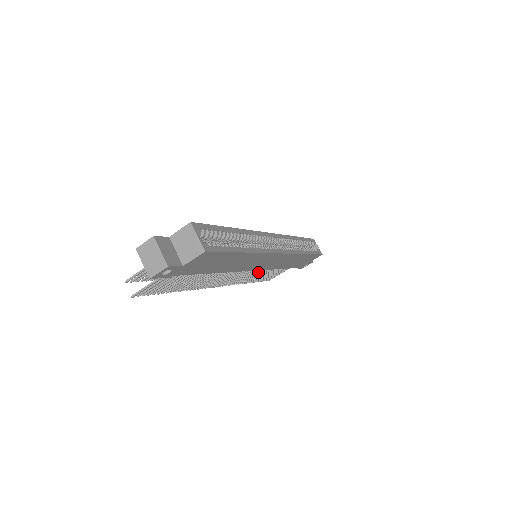
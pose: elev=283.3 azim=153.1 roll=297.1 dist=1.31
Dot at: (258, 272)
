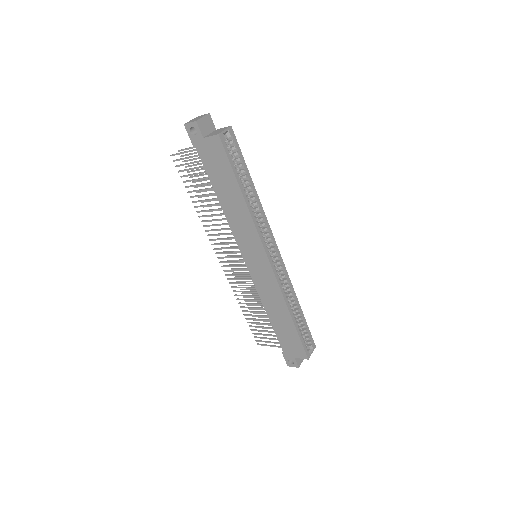
Dot at: (251, 291)
